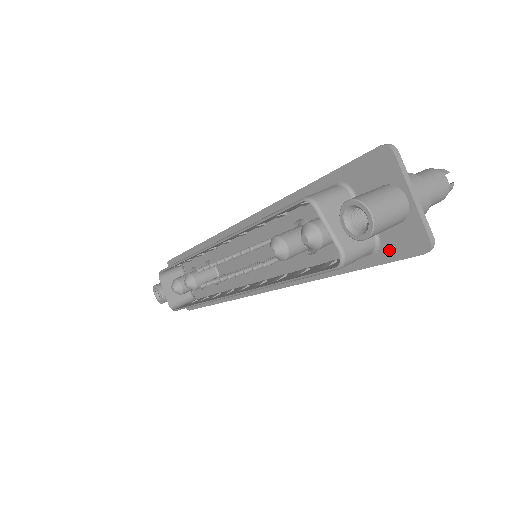
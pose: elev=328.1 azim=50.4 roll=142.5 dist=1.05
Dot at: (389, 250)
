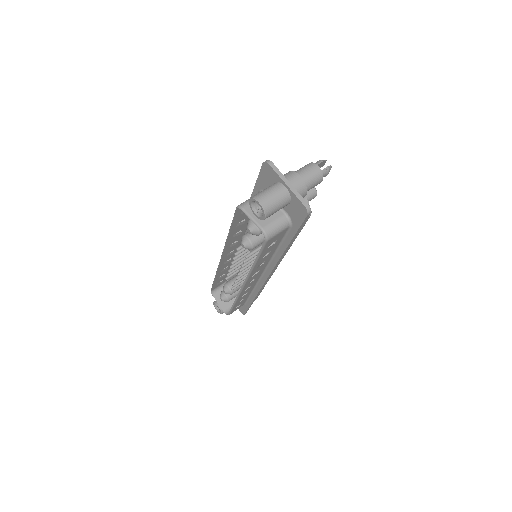
Dot at: (295, 220)
